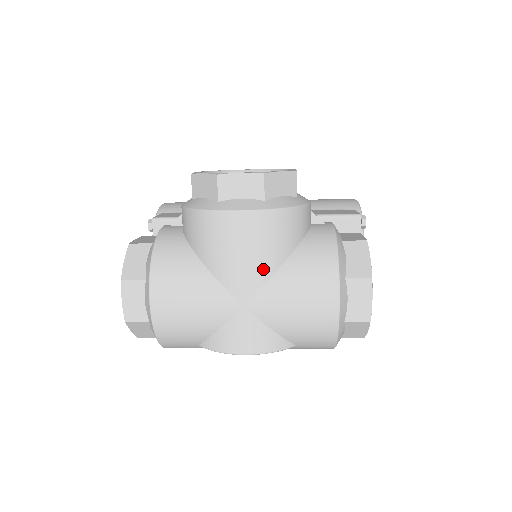
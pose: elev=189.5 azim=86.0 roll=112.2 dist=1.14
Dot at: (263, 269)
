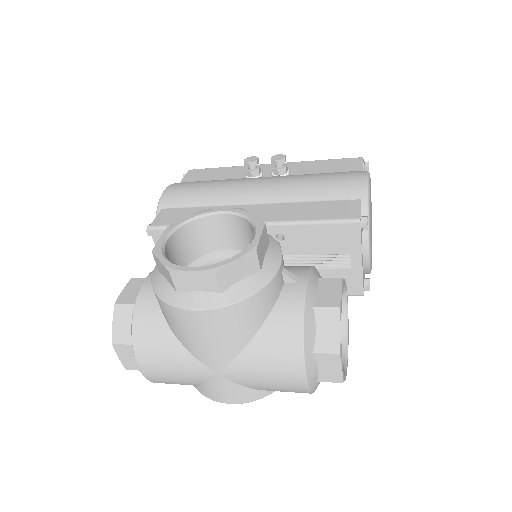
Dot at: (230, 350)
